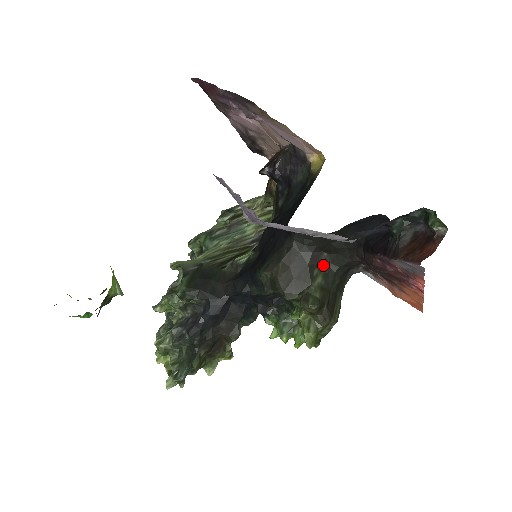
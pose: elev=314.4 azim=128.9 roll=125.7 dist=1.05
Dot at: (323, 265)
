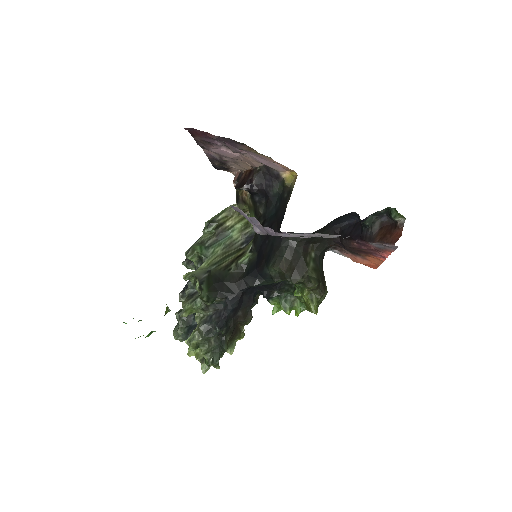
Dot at: (311, 253)
